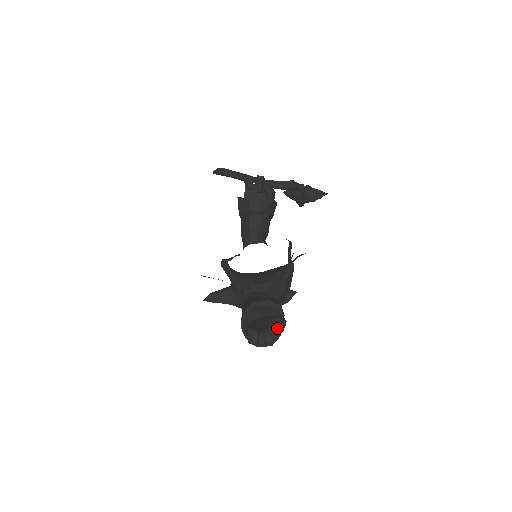
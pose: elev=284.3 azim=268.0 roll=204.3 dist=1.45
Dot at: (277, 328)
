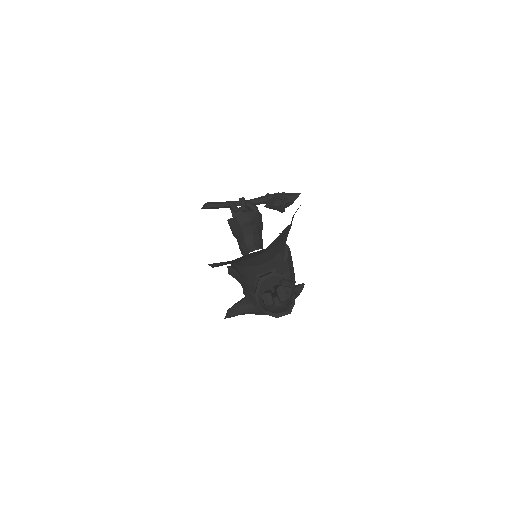
Dot at: (288, 291)
